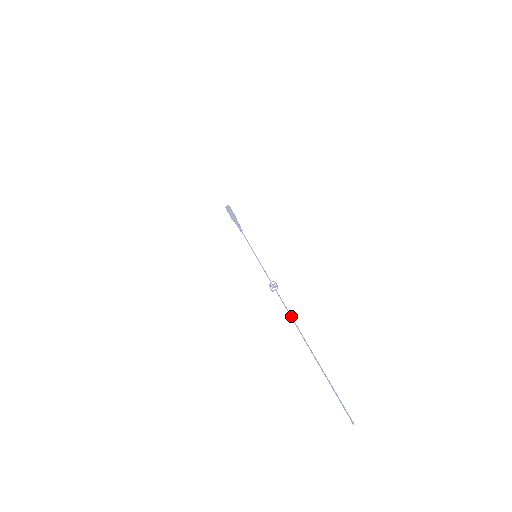
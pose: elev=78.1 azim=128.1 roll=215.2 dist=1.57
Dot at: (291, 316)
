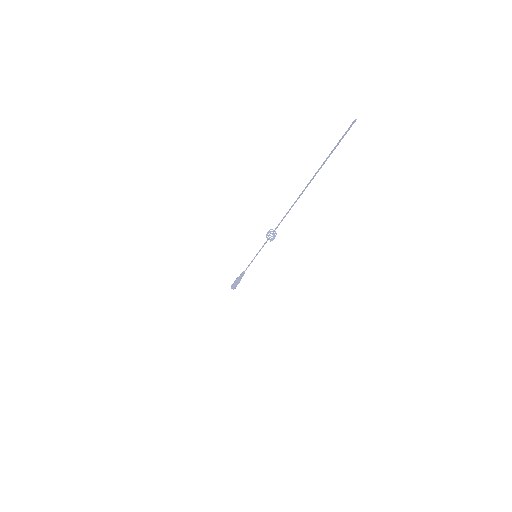
Dot at: (287, 212)
